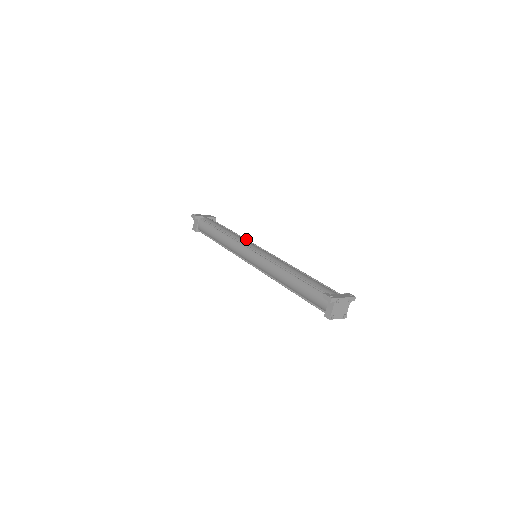
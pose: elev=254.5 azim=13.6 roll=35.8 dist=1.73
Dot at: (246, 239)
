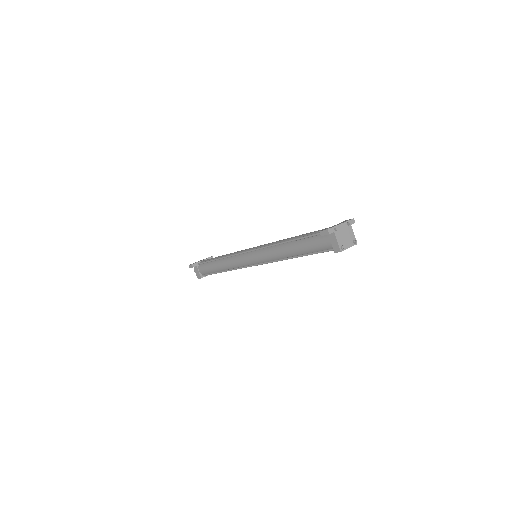
Dot at: occluded
